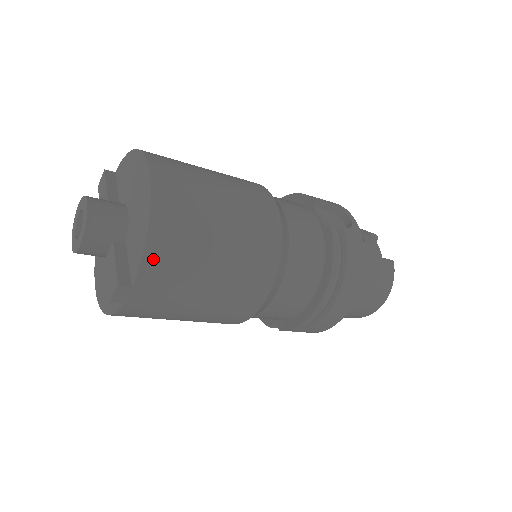
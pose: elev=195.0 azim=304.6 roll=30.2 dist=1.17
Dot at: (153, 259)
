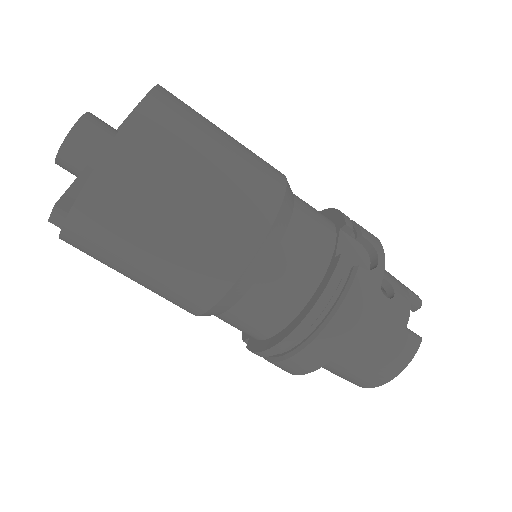
Dot at: (95, 193)
